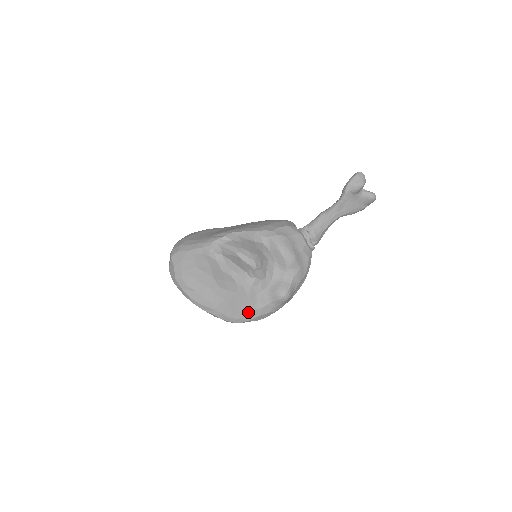
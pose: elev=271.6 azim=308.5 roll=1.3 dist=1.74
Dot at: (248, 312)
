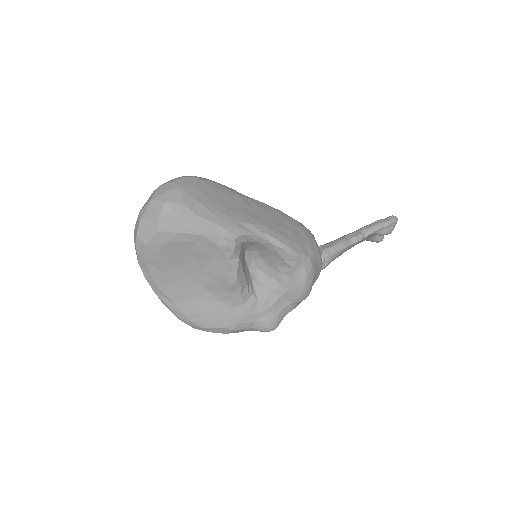
Dot at: (219, 327)
